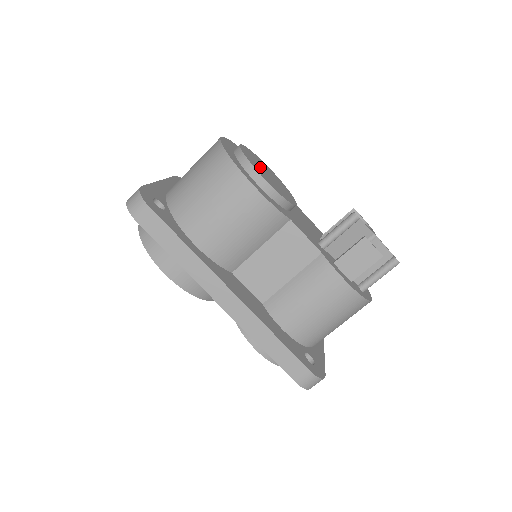
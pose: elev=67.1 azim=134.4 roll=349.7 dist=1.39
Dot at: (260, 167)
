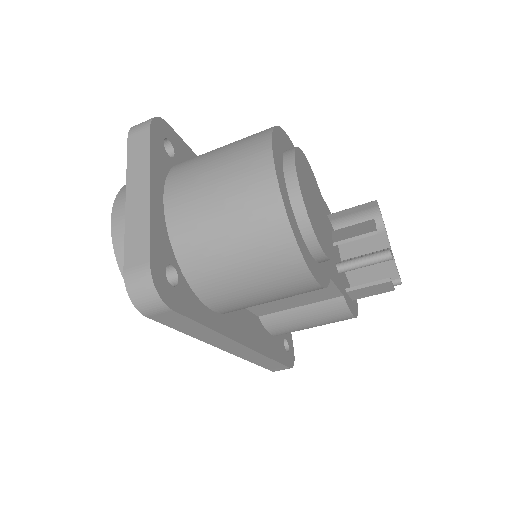
Dot at: (313, 206)
